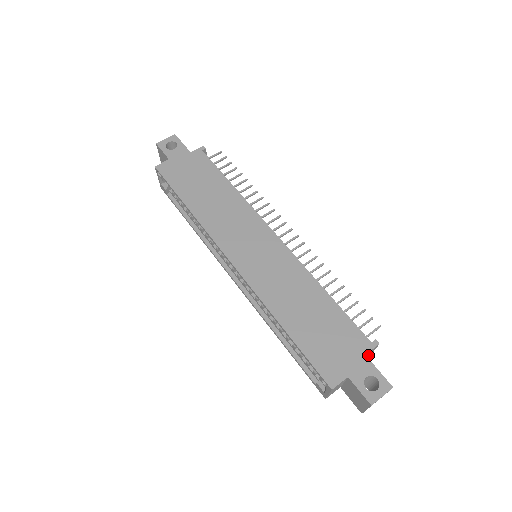
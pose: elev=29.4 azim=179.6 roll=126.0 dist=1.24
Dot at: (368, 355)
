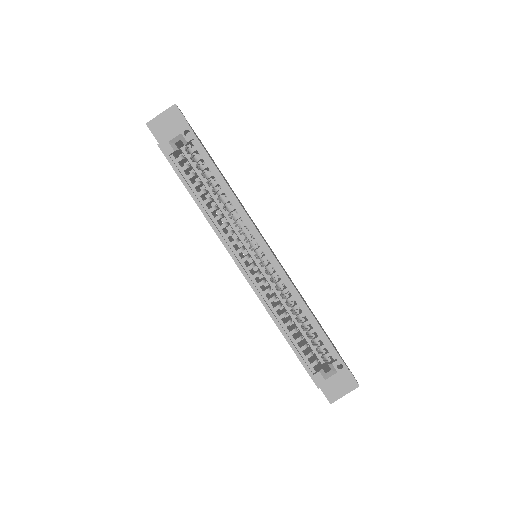
Dot at: occluded
